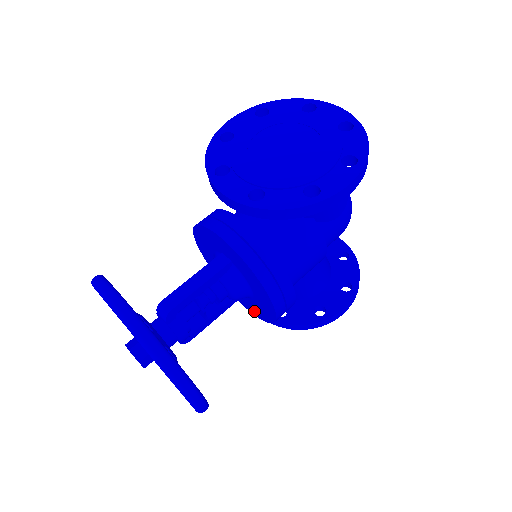
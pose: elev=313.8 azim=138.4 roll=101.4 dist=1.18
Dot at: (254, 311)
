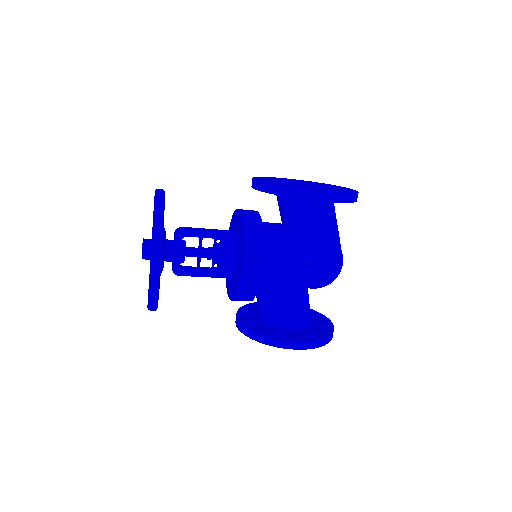
Dot at: (232, 293)
